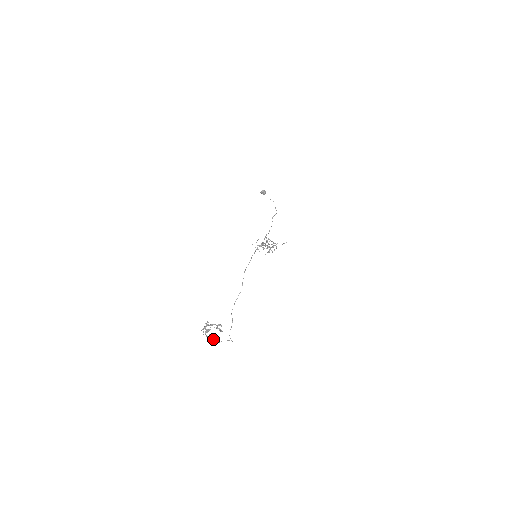
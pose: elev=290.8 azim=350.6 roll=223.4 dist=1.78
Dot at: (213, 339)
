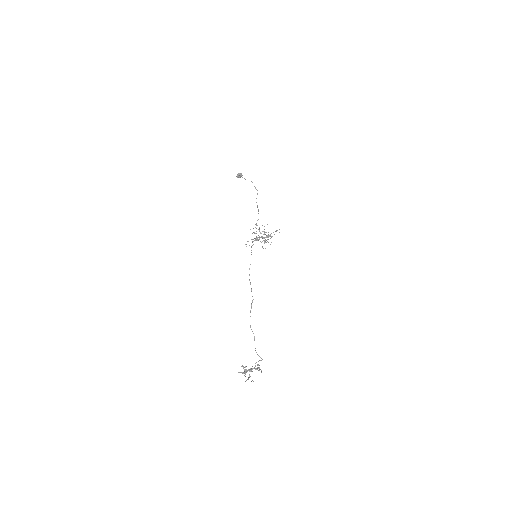
Dot at: (247, 370)
